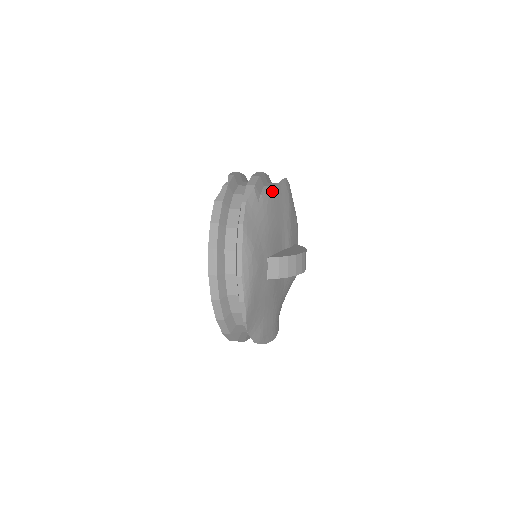
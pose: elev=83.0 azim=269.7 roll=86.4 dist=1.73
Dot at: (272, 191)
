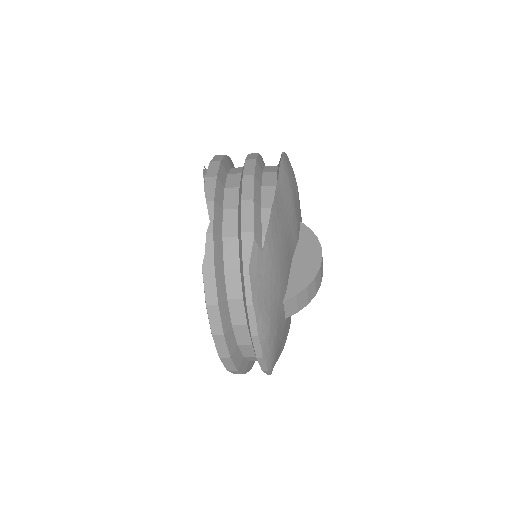
Dot at: (274, 213)
